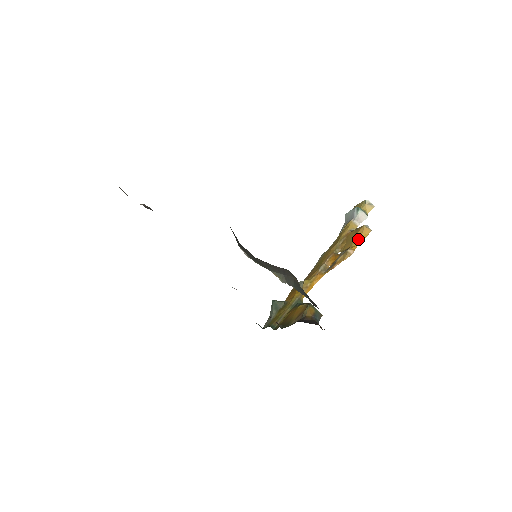
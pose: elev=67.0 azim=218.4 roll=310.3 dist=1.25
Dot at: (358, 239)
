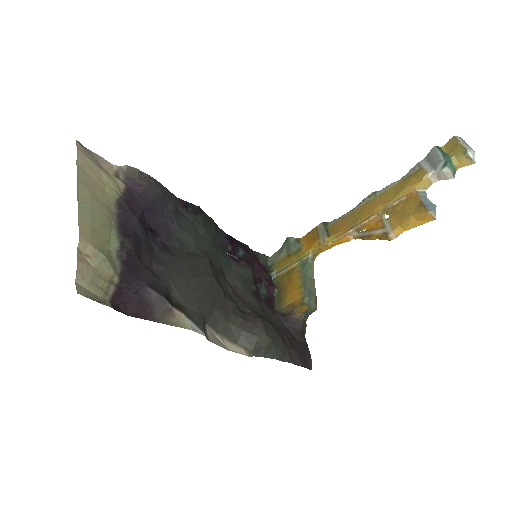
Dot at: (412, 223)
